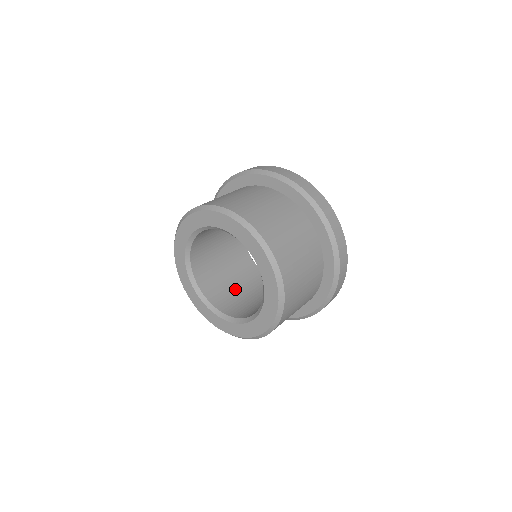
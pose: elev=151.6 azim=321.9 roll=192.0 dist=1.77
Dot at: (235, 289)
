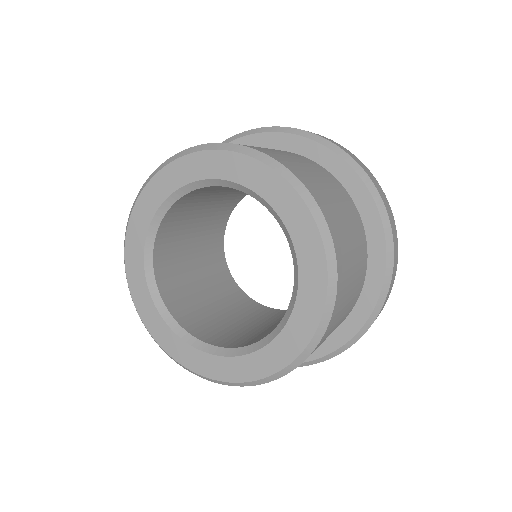
Dot at: (256, 329)
